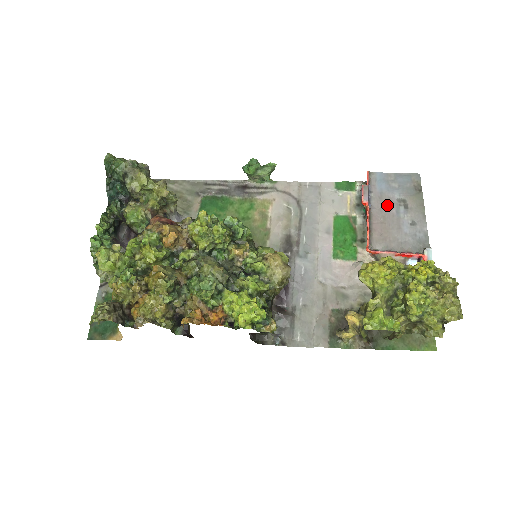
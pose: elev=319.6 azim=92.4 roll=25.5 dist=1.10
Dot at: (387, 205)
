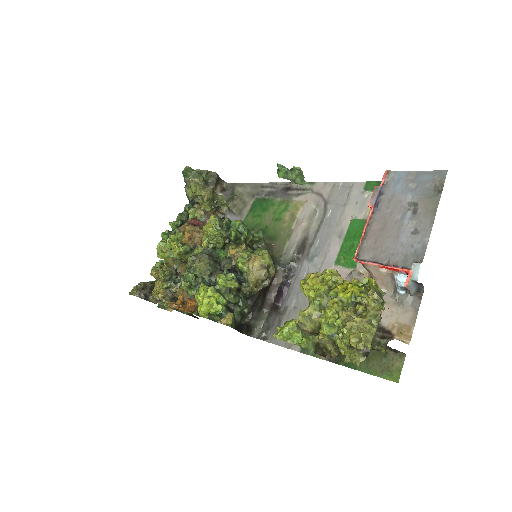
Dot at: (394, 209)
